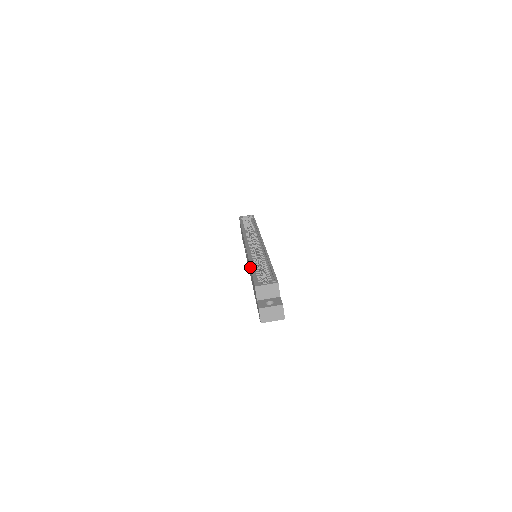
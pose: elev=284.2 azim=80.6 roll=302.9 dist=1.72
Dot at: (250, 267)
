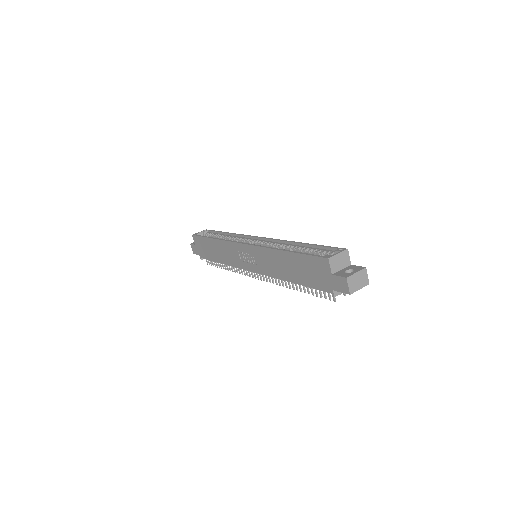
Dot at: (290, 251)
